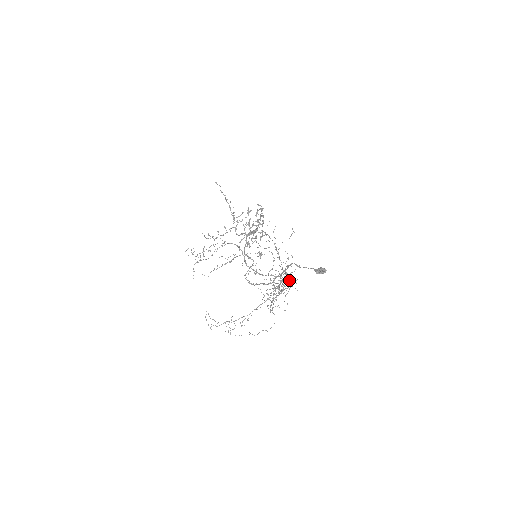
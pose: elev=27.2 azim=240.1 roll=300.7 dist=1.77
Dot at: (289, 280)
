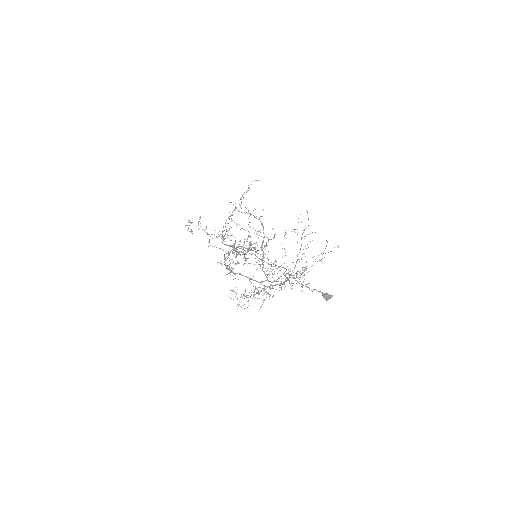
Dot at: occluded
